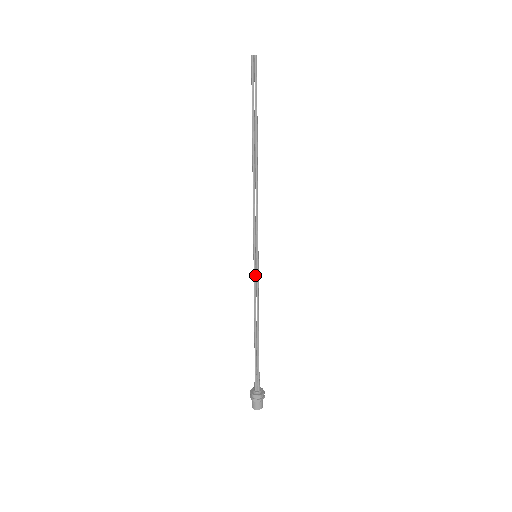
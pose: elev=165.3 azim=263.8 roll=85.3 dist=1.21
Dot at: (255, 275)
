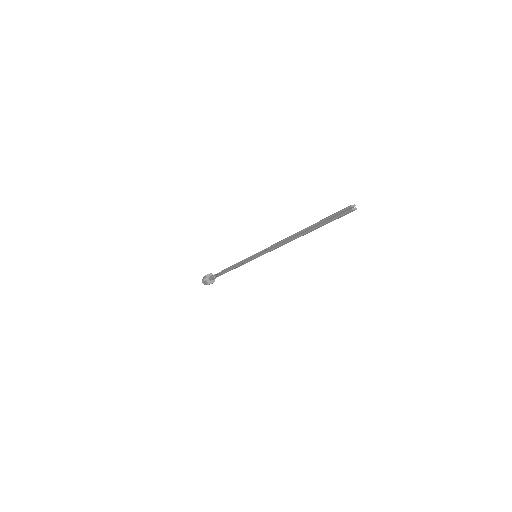
Dot at: (249, 261)
